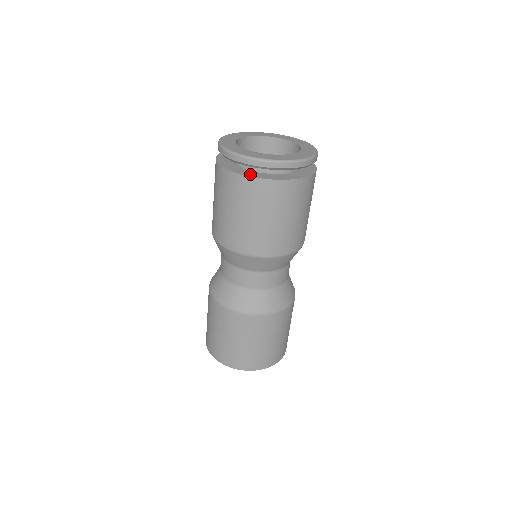
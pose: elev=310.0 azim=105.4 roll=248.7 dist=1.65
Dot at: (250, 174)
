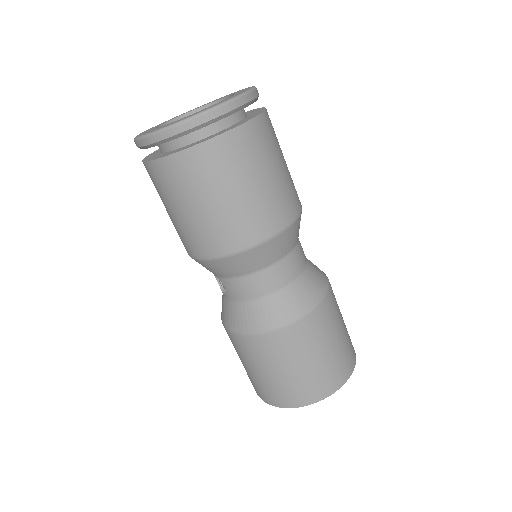
Dot at: (216, 134)
